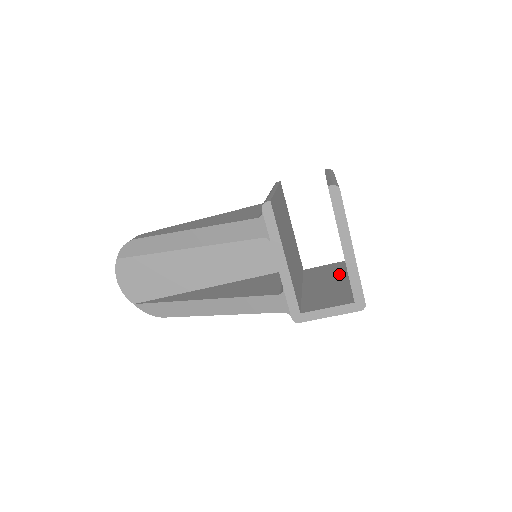
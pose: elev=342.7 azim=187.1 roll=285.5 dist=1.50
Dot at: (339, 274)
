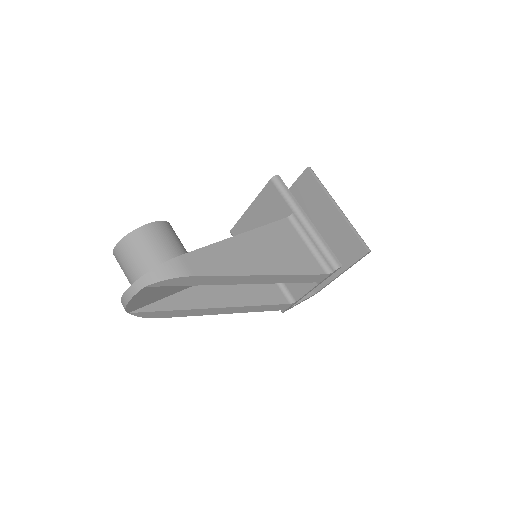
Dot at: occluded
